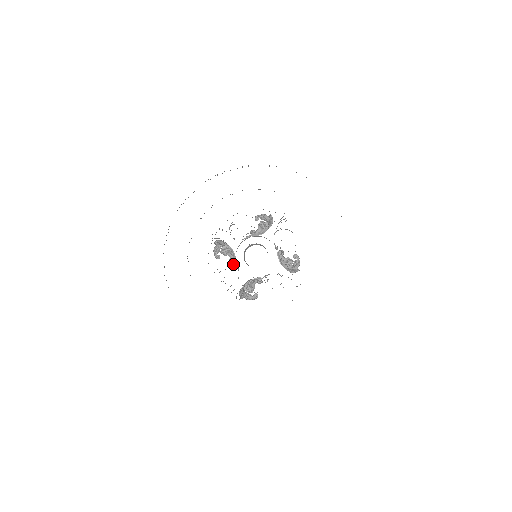
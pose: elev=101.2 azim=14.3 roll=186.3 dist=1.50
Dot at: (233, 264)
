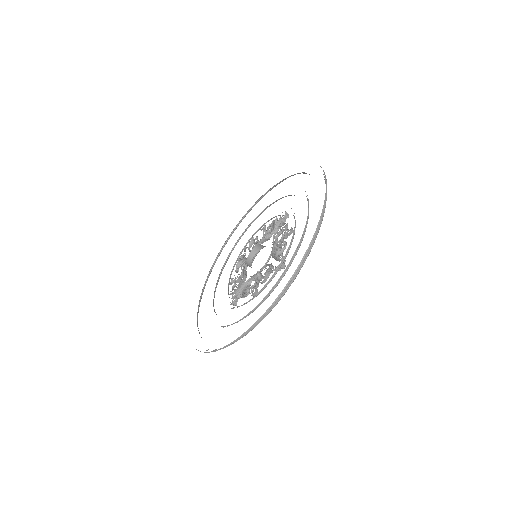
Dot at: occluded
